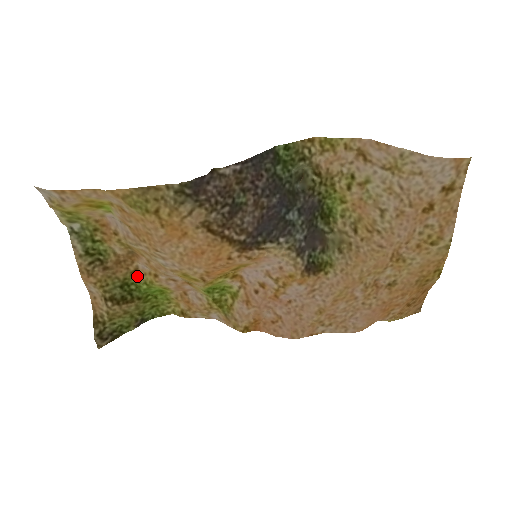
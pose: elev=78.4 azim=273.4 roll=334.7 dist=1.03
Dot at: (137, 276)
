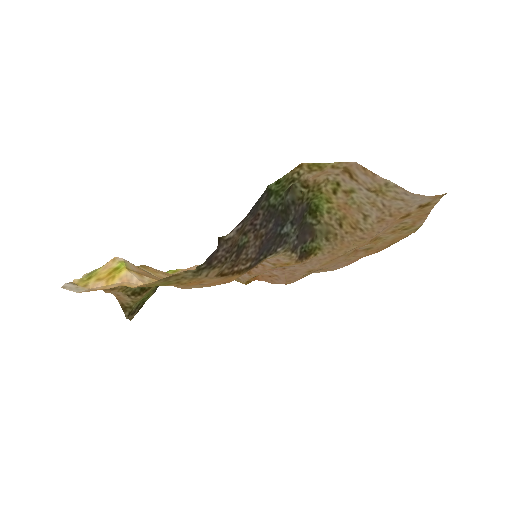
Dot at: occluded
